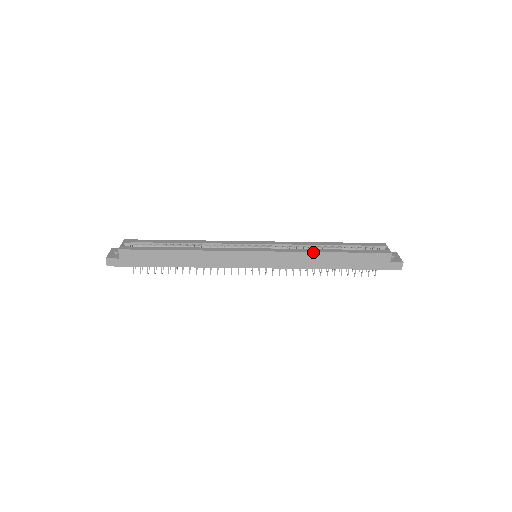
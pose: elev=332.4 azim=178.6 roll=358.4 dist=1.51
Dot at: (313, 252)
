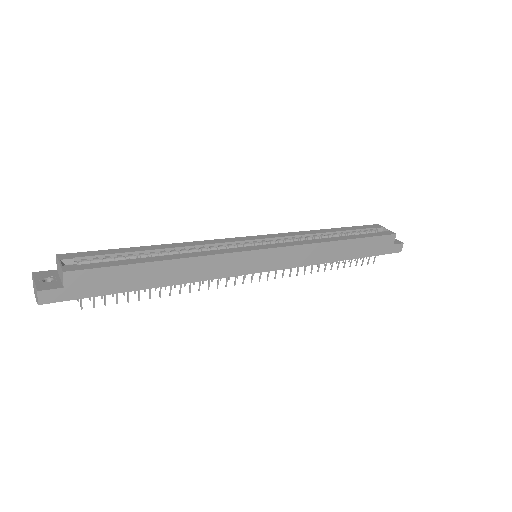
Dot at: (326, 242)
